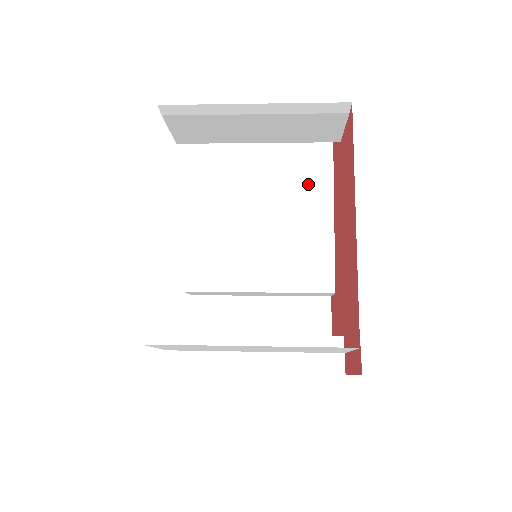
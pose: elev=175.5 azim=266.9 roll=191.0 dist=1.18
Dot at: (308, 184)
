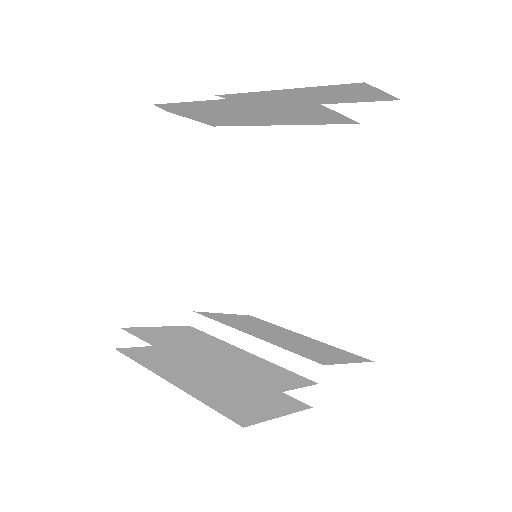
Dot at: (360, 165)
